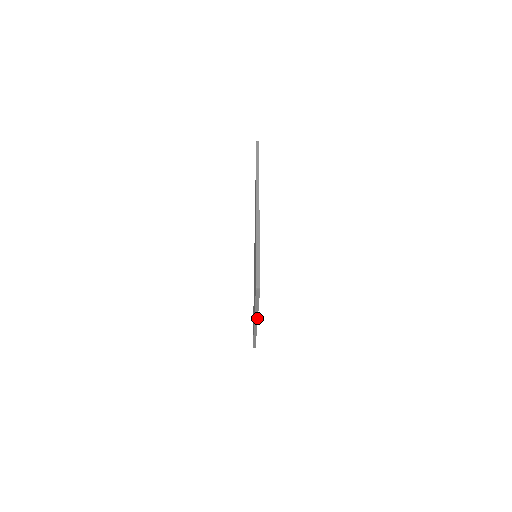
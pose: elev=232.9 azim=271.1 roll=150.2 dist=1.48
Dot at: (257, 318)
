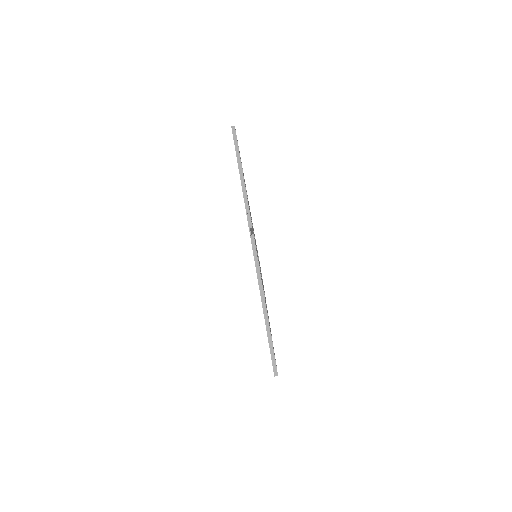
Dot at: (250, 217)
